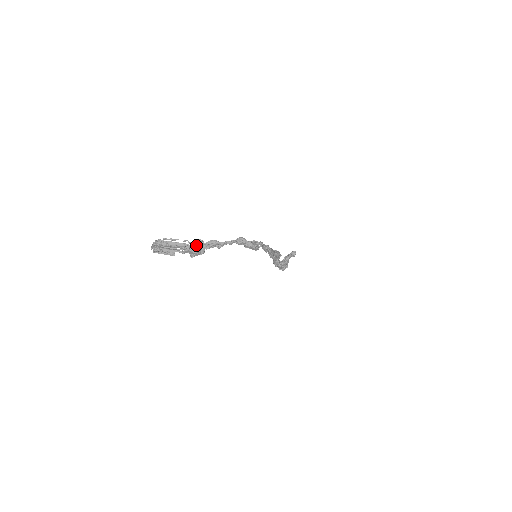
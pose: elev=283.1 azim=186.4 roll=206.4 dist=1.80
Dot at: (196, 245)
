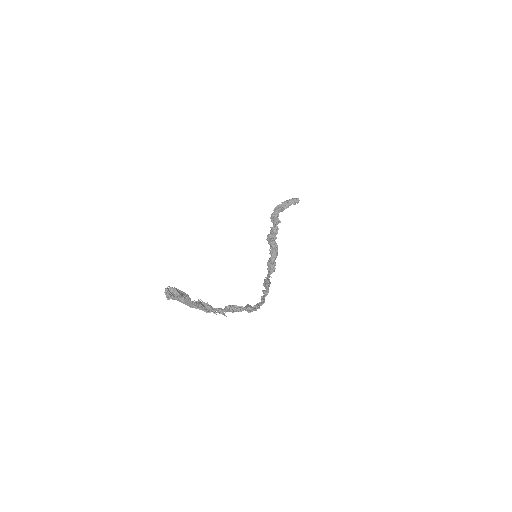
Dot at: (207, 309)
